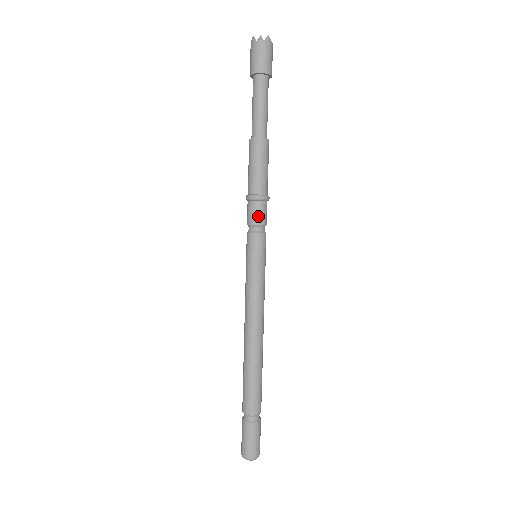
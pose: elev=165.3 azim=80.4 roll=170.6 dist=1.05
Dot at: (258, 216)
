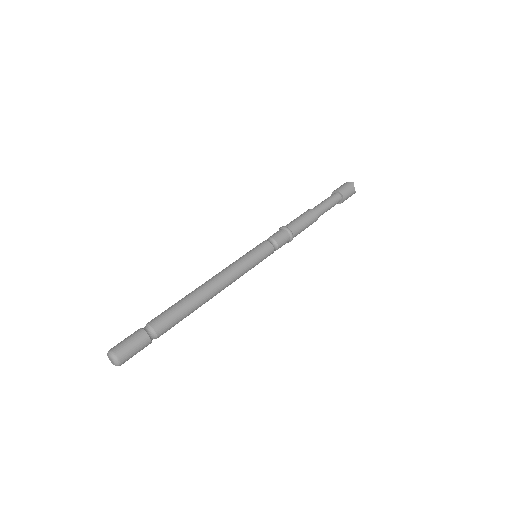
Dot at: (276, 235)
